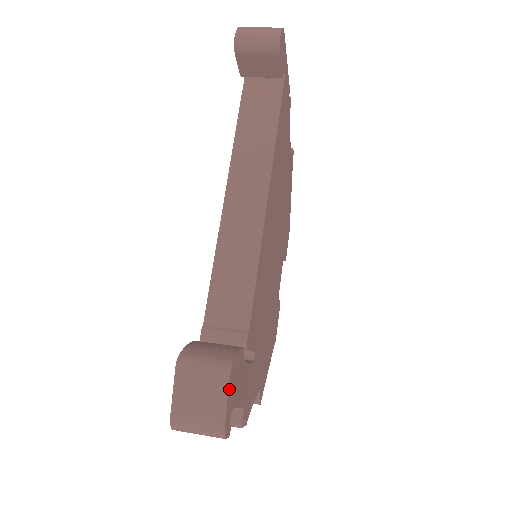
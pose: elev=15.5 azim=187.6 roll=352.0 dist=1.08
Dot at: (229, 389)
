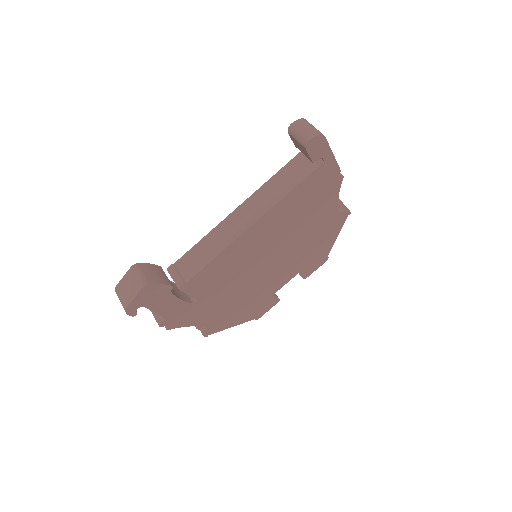
Dot at: (140, 294)
